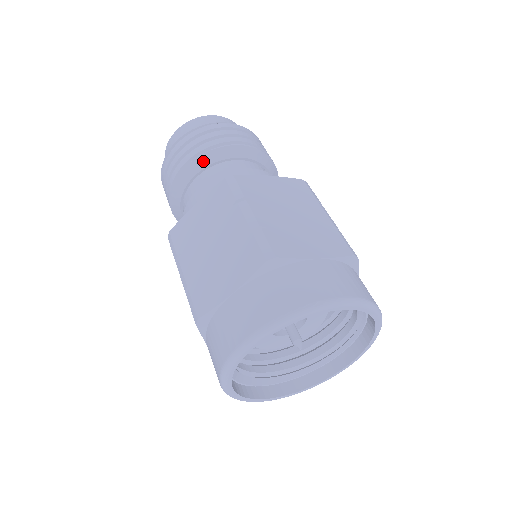
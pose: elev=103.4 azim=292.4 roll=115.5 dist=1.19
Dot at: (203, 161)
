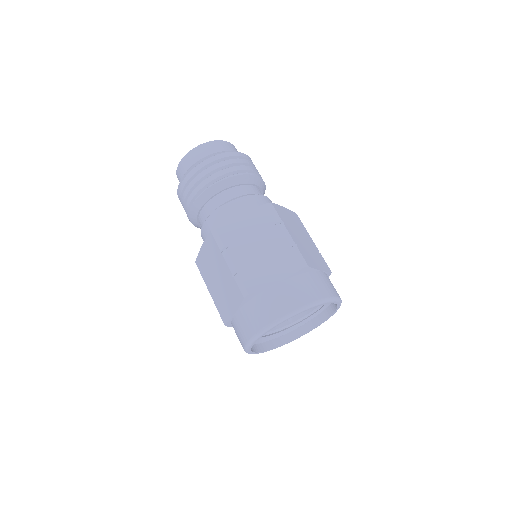
Dot at: (199, 202)
